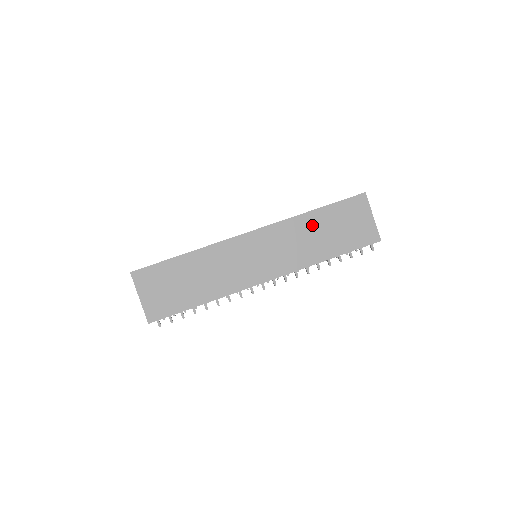
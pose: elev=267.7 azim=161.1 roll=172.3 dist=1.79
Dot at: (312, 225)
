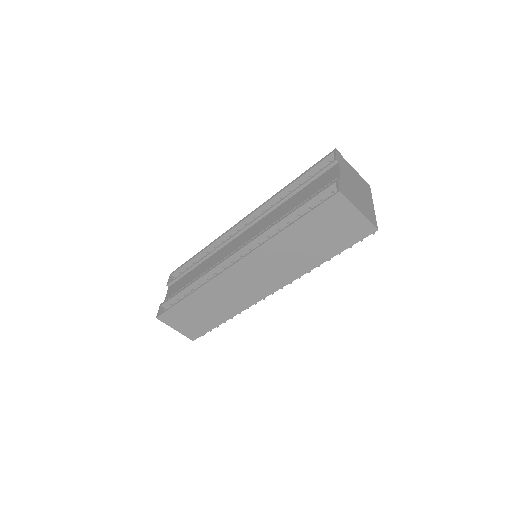
Dot at: (291, 241)
